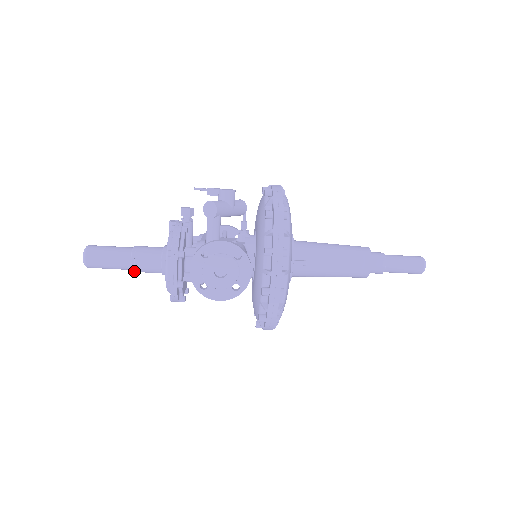
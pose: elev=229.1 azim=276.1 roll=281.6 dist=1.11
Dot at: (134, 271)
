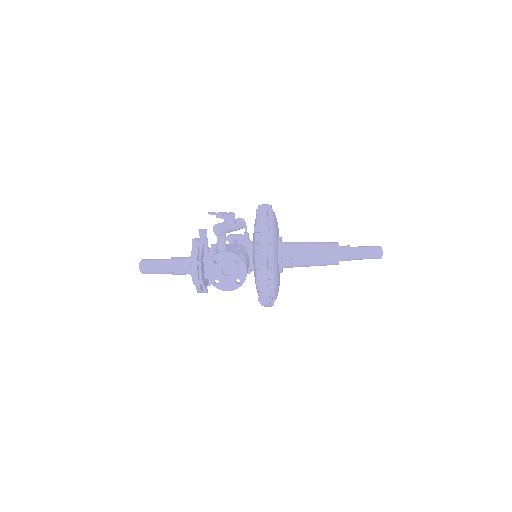
Dot at: (173, 274)
